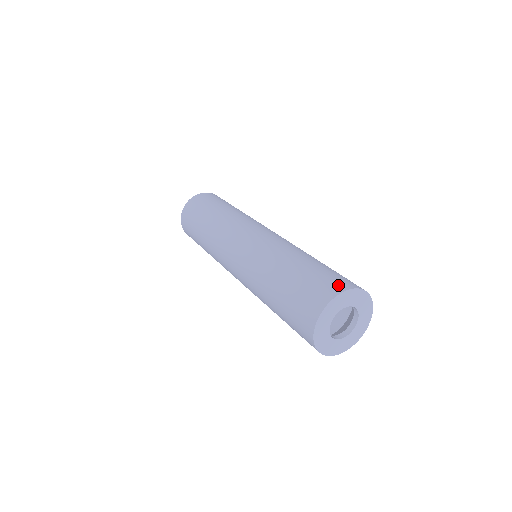
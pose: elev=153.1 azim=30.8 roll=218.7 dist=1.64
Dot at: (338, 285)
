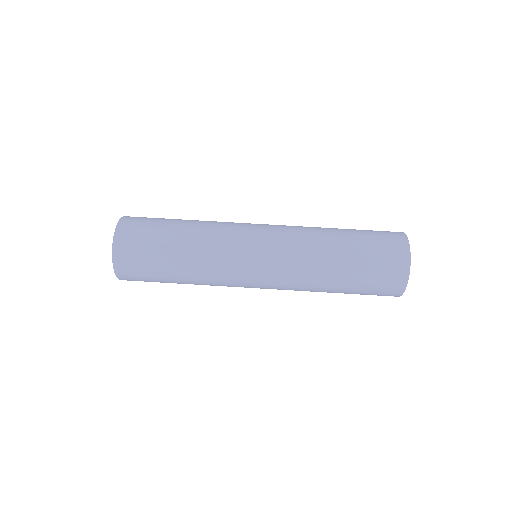
Dot at: (400, 248)
